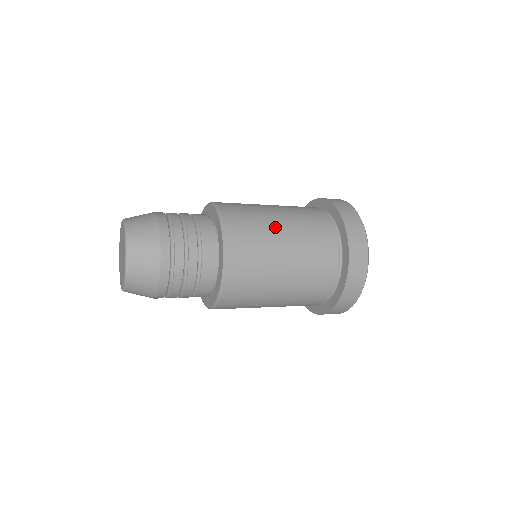
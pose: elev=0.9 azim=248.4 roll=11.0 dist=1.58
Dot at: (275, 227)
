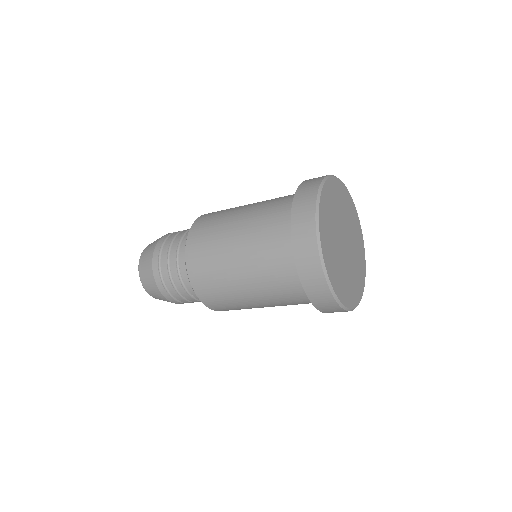
Dot at: (230, 265)
